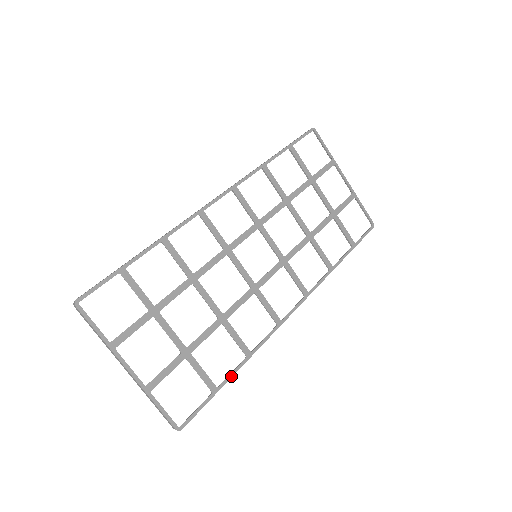
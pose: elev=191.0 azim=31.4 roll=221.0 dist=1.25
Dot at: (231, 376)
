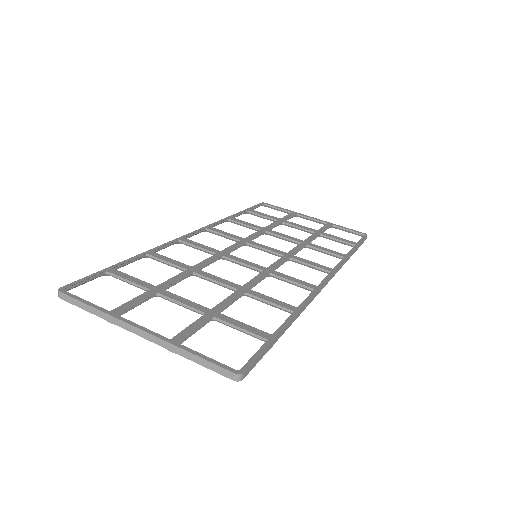
Dot at: (284, 325)
